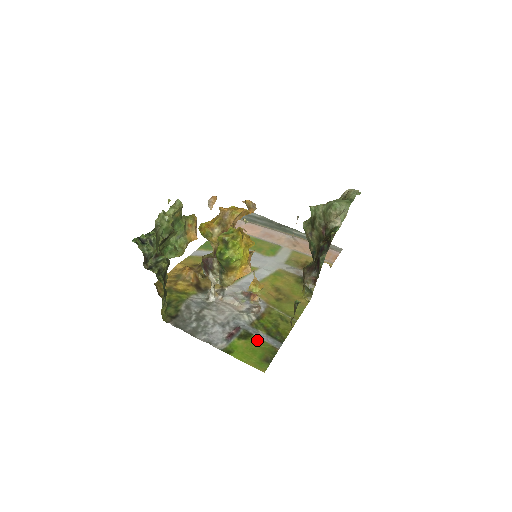
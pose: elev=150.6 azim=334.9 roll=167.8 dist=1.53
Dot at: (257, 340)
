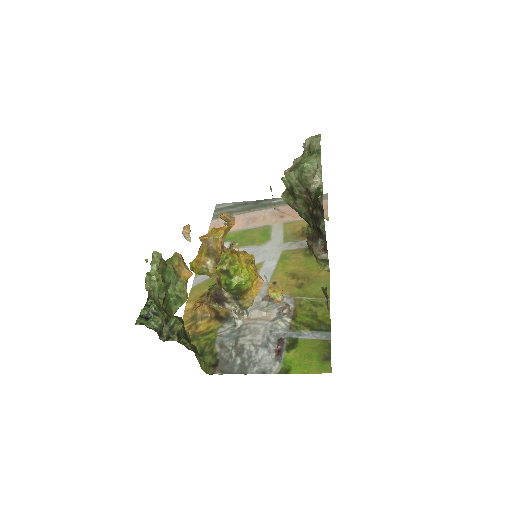
Dot at: (305, 342)
